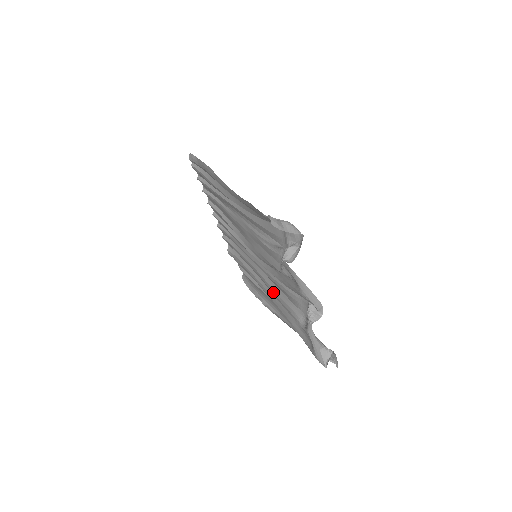
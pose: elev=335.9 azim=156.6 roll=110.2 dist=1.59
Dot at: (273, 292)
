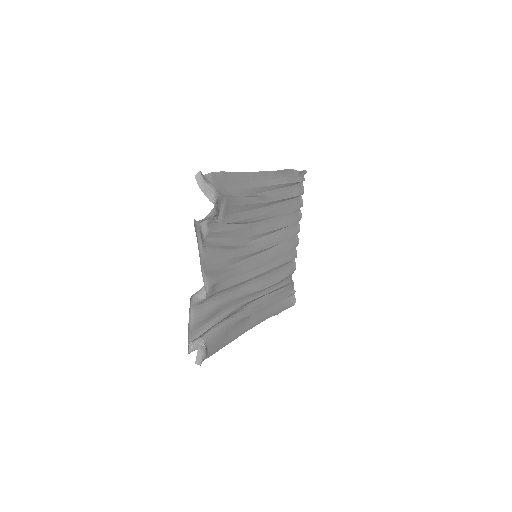
Dot at: (238, 288)
